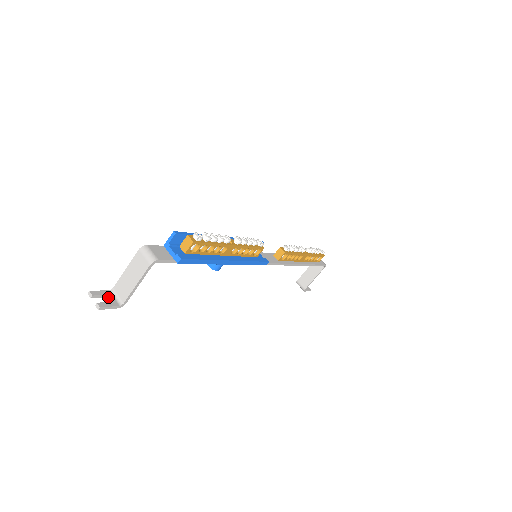
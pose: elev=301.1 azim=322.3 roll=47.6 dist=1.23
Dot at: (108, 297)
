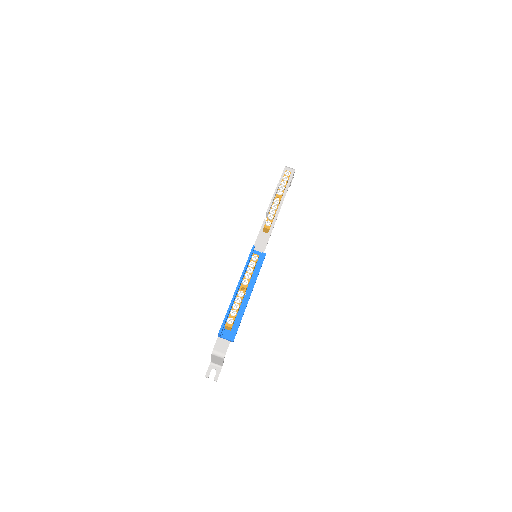
Dot at: occluded
